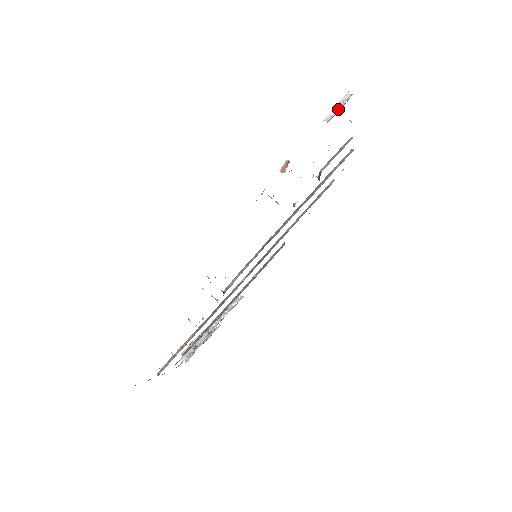
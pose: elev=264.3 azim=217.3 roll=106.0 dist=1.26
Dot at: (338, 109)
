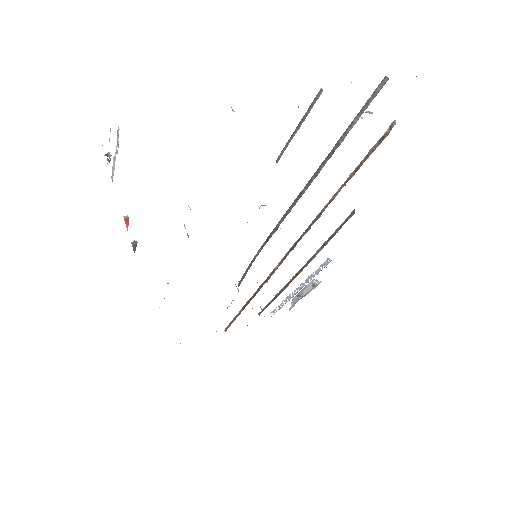
Dot at: occluded
